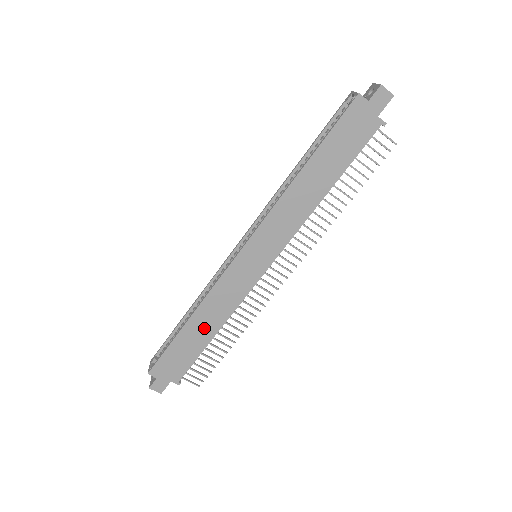
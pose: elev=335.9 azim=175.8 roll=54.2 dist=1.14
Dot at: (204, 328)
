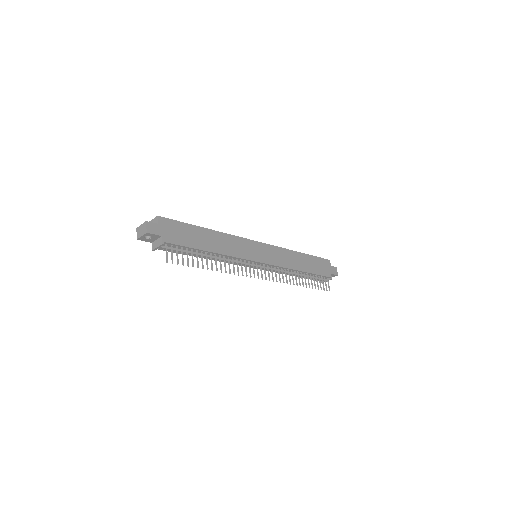
Dot at: (211, 242)
